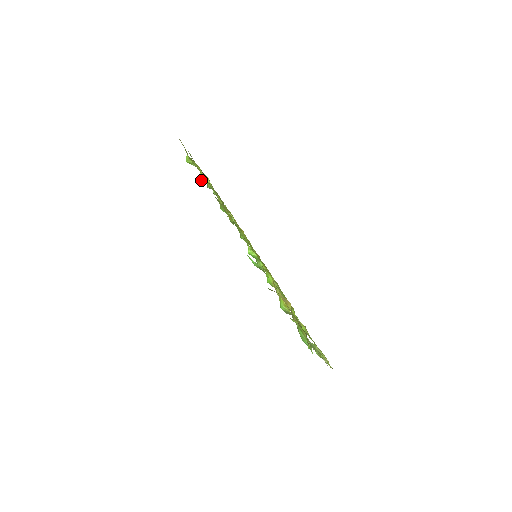
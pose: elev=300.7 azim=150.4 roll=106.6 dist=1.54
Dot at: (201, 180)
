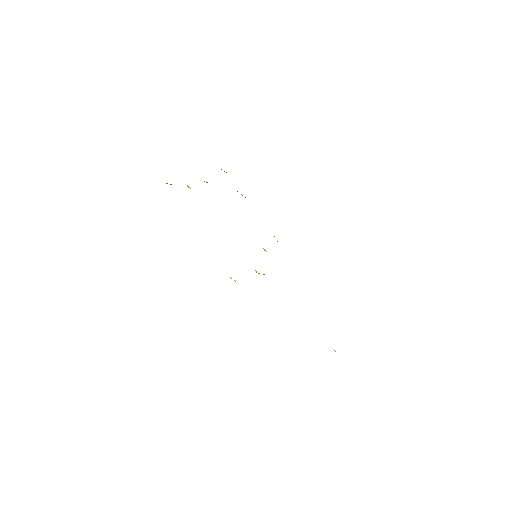
Dot at: occluded
